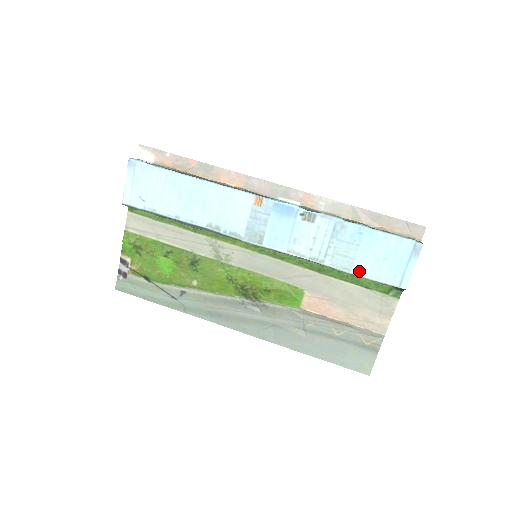
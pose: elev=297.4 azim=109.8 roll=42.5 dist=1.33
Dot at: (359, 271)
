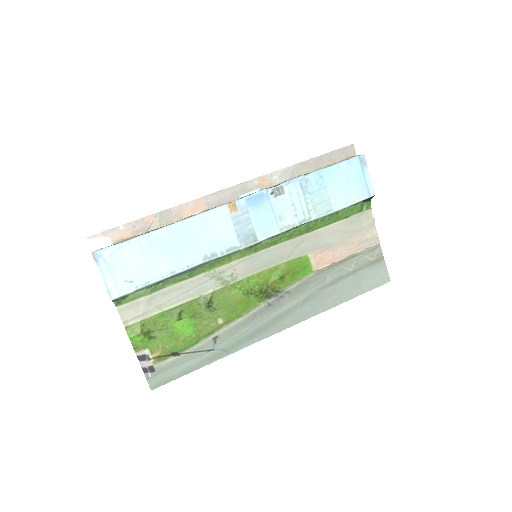
Dot at: (338, 206)
